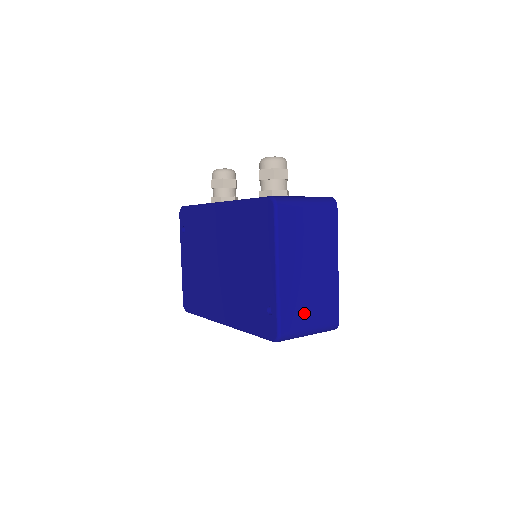
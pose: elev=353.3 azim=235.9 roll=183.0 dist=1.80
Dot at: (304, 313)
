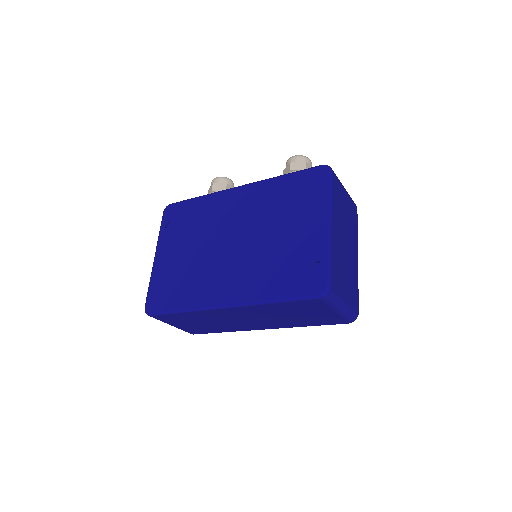
Dot at: (342, 281)
